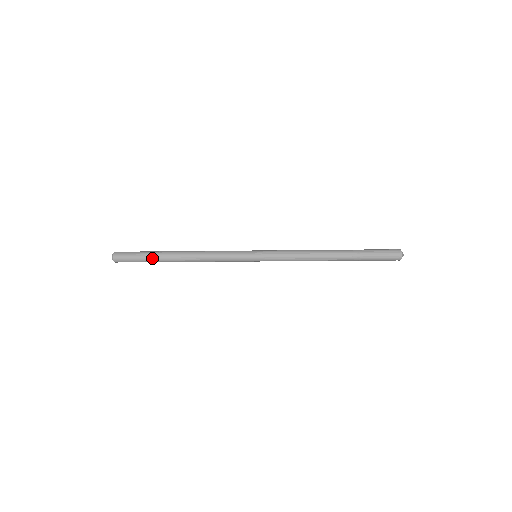
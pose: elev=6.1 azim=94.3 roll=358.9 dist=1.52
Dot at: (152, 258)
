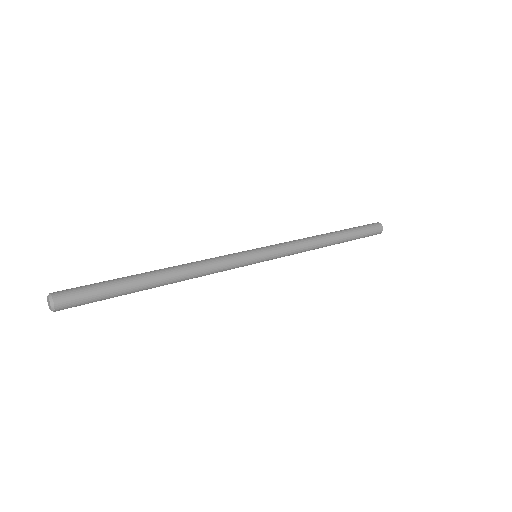
Dot at: occluded
